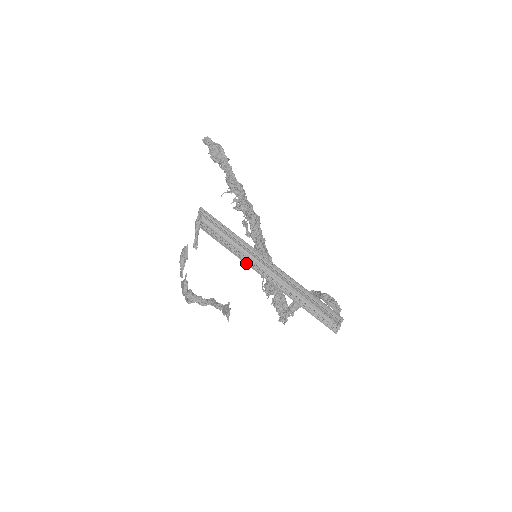
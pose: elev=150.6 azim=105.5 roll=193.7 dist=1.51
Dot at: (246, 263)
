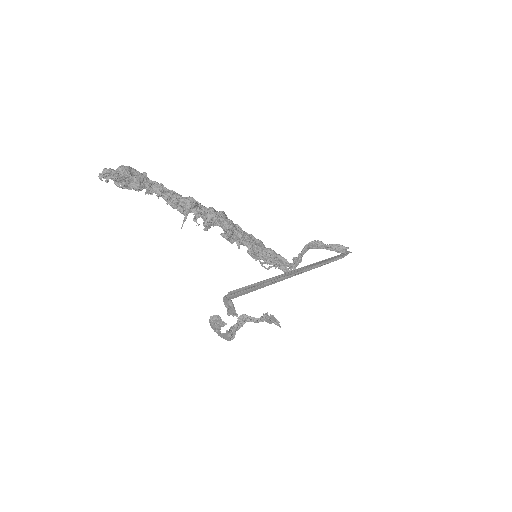
Dot at: occluded
